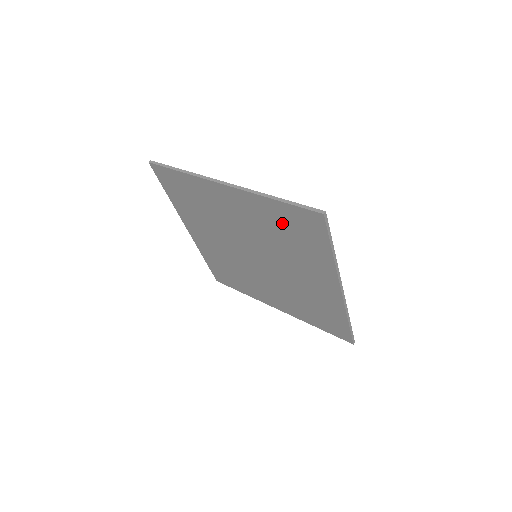
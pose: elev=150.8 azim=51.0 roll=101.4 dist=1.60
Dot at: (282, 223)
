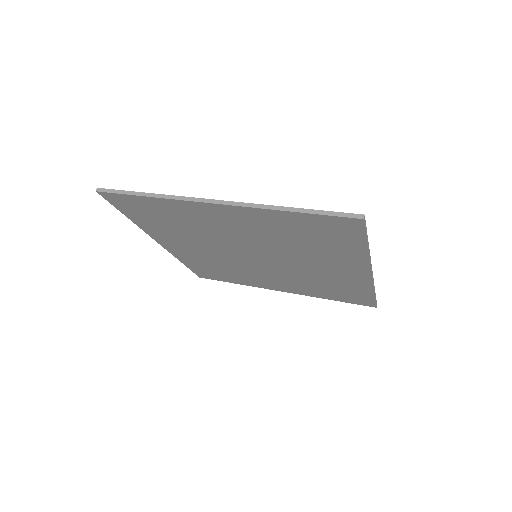
Dot at: (299, 230)
